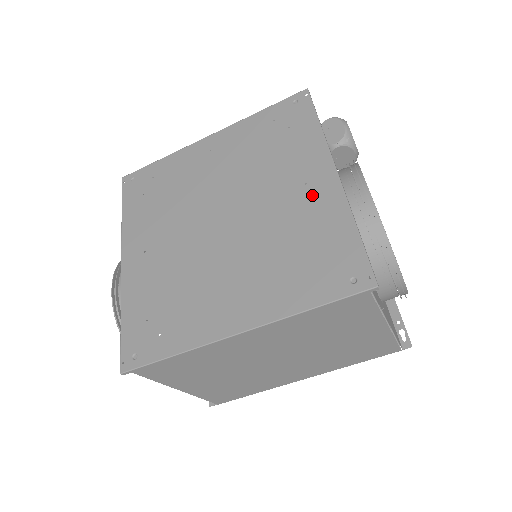
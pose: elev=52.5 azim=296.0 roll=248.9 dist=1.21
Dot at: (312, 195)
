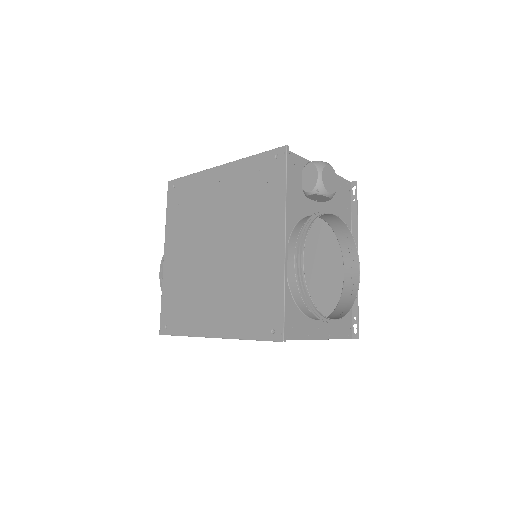
Dot at: (267, 254)
